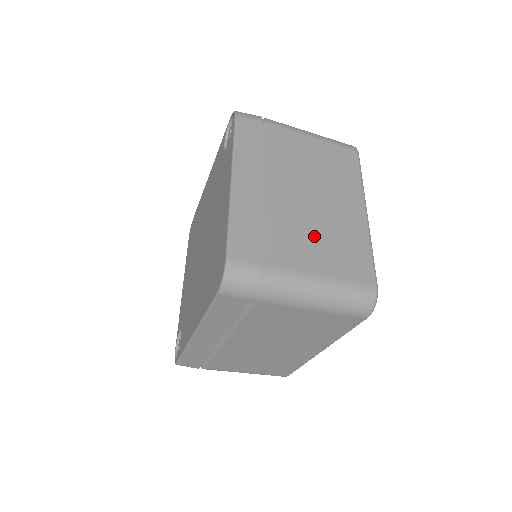
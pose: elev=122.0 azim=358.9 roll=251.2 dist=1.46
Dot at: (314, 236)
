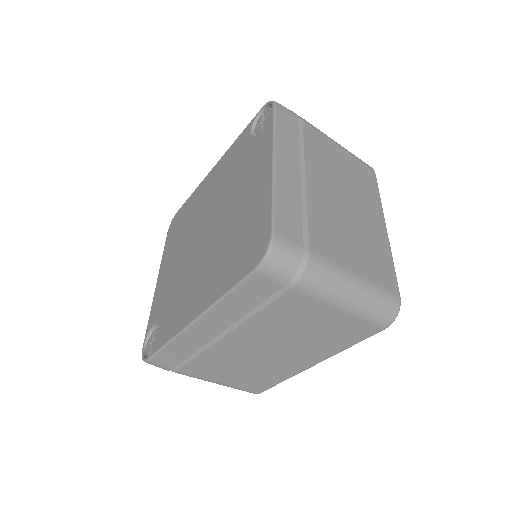
Dot at: (347, 235)
